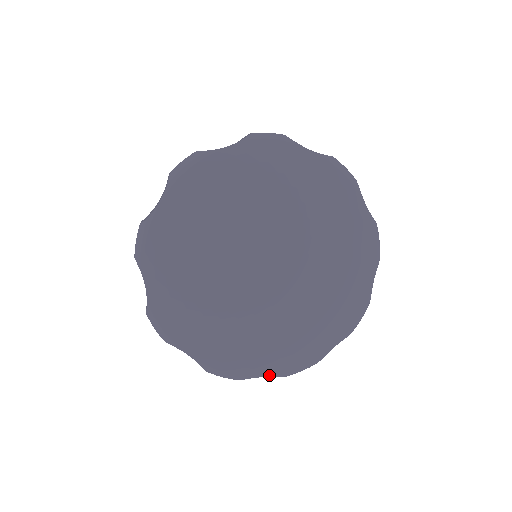
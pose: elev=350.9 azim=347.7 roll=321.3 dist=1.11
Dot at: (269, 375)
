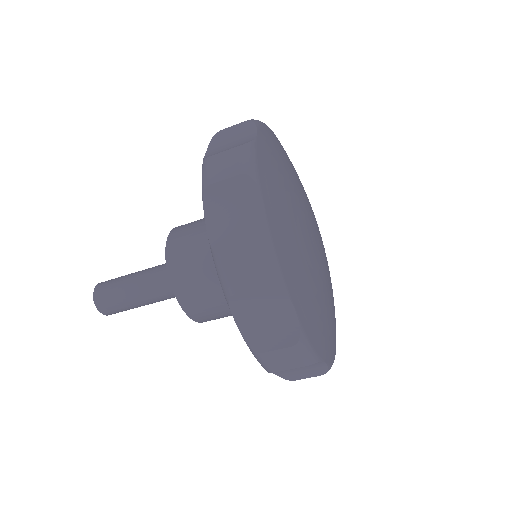
Dot at: (298, 314)
